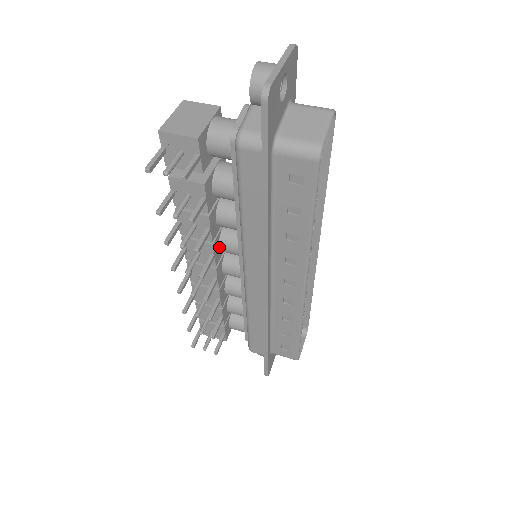
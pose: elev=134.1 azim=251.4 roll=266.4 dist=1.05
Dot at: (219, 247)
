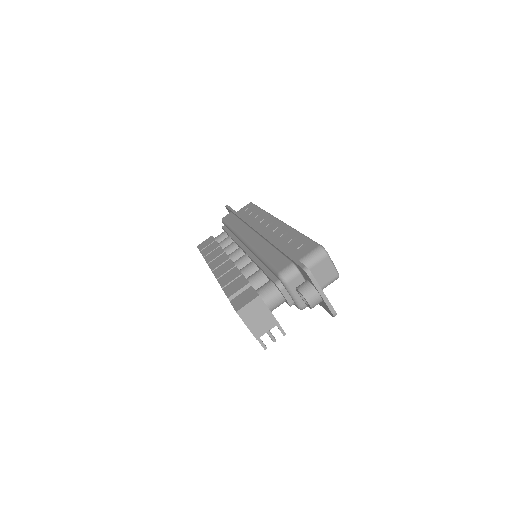
Dot at: occluded
